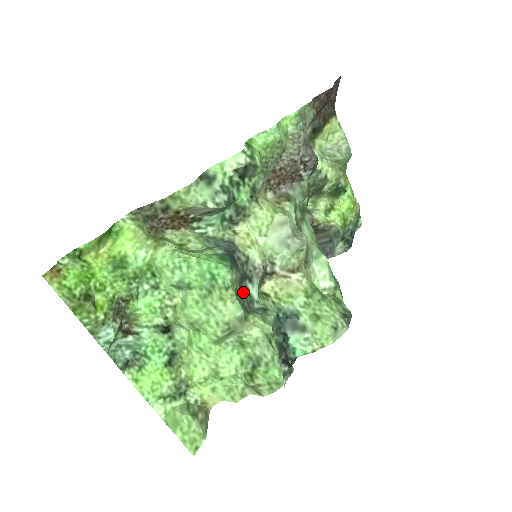
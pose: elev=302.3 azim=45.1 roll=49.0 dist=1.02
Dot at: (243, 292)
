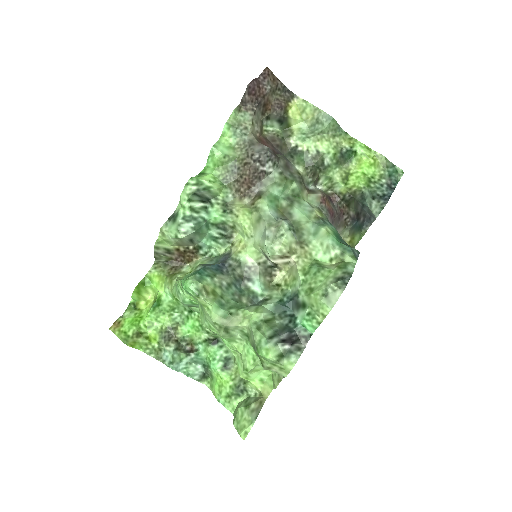
Dot at: (243, 292)
